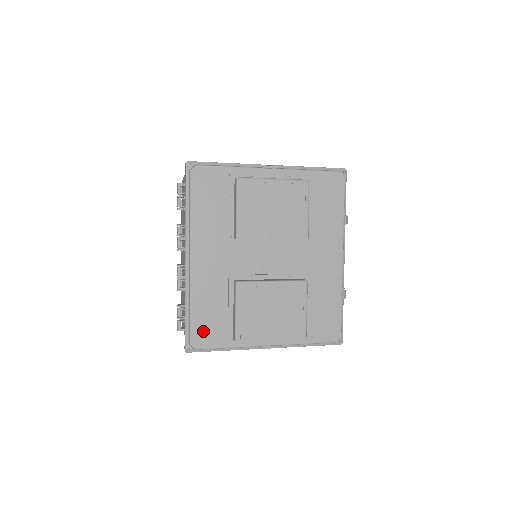
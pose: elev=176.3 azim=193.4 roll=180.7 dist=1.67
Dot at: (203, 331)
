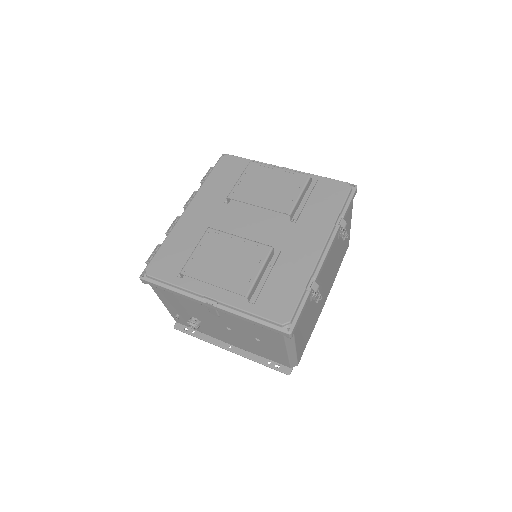
Dot at: (162, 262)
